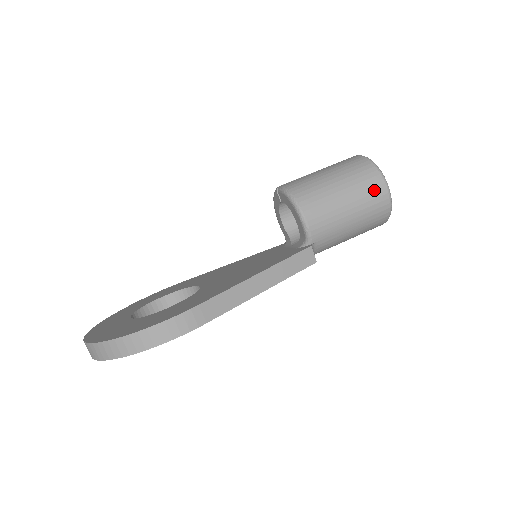
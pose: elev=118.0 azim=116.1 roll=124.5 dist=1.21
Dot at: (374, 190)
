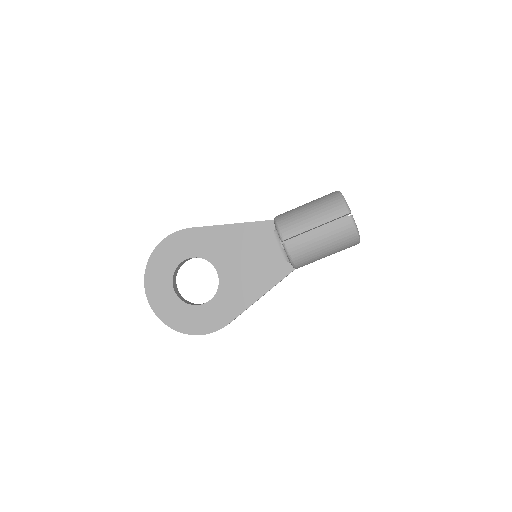
Dot at: occluded
